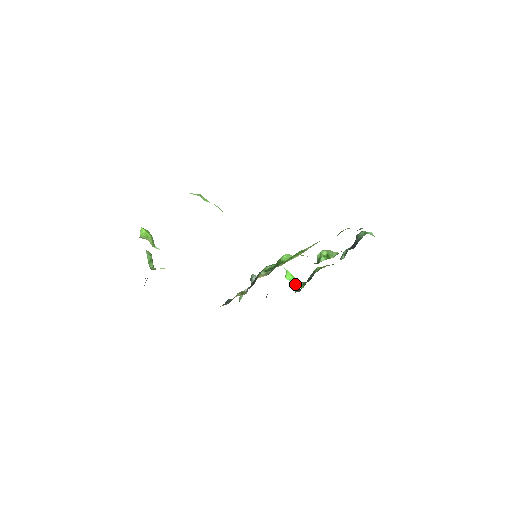
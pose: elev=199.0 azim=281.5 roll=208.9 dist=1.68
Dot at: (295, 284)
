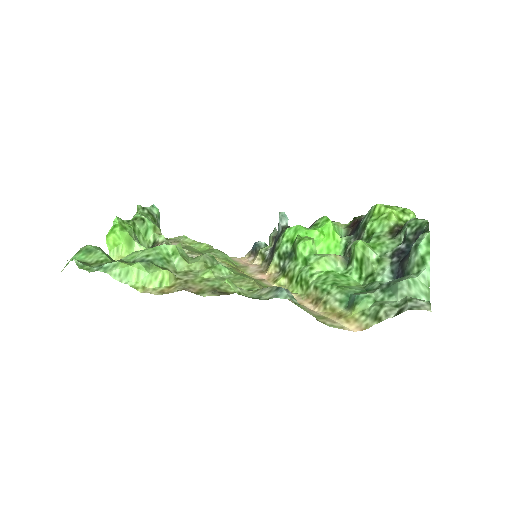
Dot at: occluded
